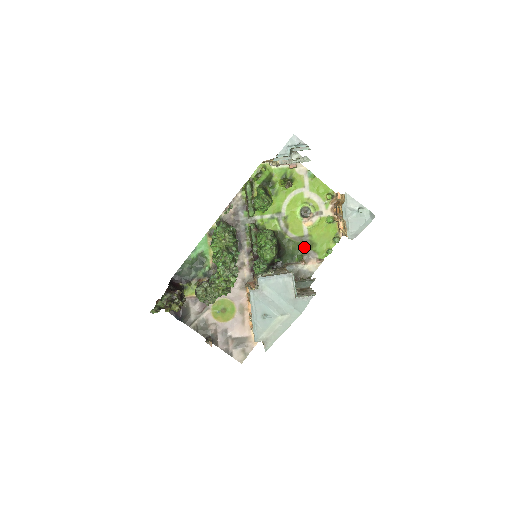
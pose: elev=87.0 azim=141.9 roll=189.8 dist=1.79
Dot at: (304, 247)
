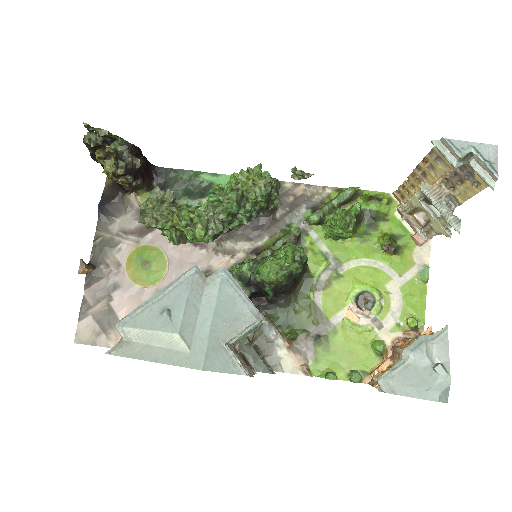
Dot at: (312, 332)
